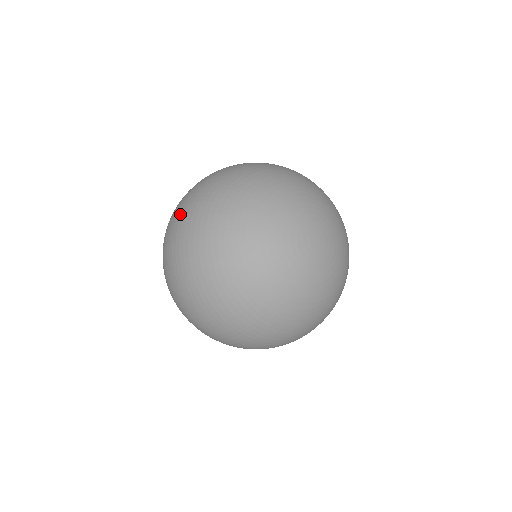
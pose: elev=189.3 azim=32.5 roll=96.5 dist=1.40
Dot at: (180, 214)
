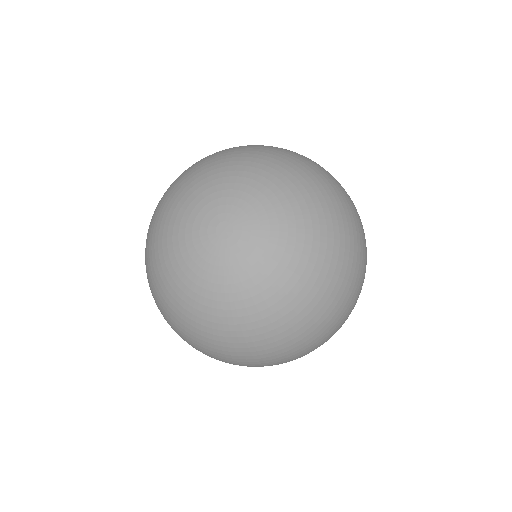
Dot at: occluded
